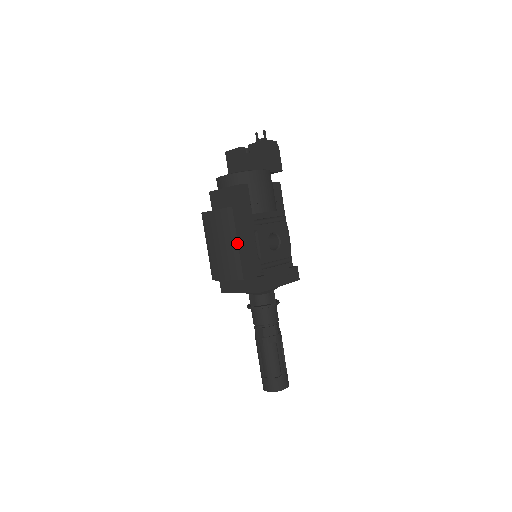
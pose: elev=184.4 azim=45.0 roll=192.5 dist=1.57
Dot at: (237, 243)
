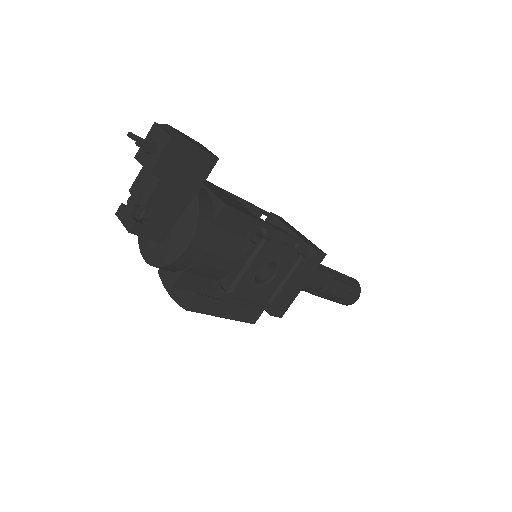
Dot at: occluded
